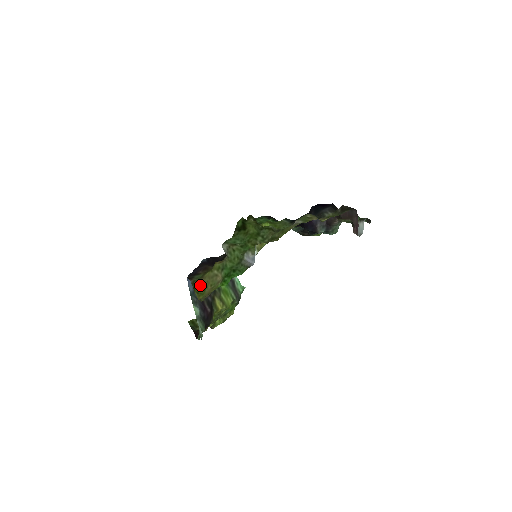
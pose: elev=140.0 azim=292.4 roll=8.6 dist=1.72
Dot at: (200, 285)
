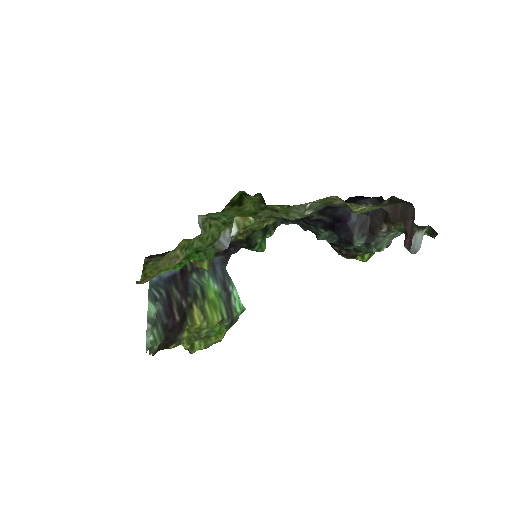
Dot at: (154, 267)
